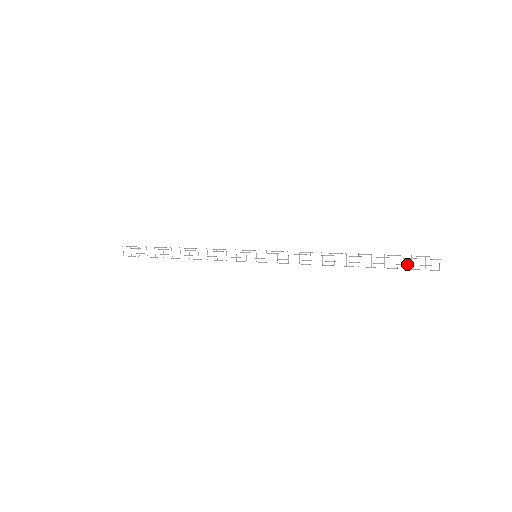
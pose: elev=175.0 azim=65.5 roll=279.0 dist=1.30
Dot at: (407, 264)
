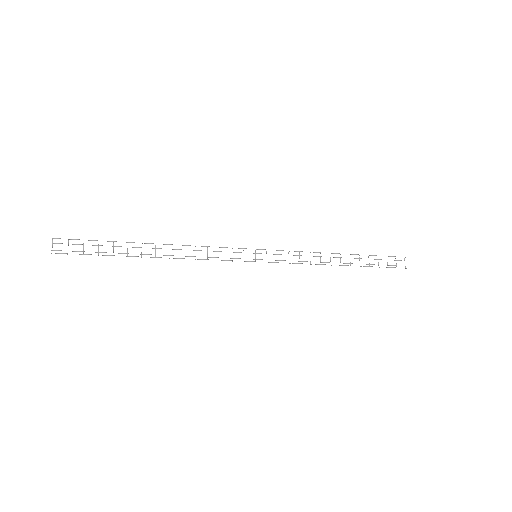
Dot at: occluded
